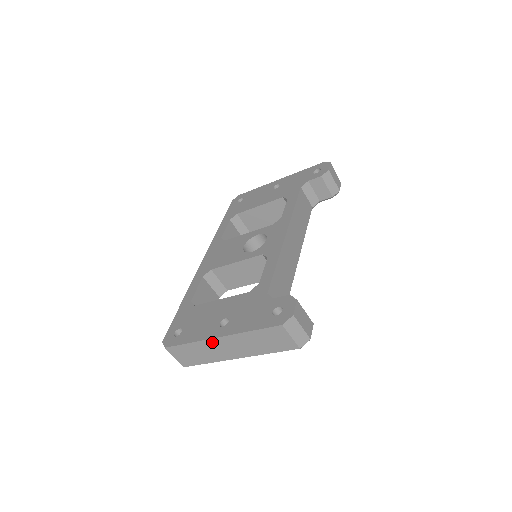
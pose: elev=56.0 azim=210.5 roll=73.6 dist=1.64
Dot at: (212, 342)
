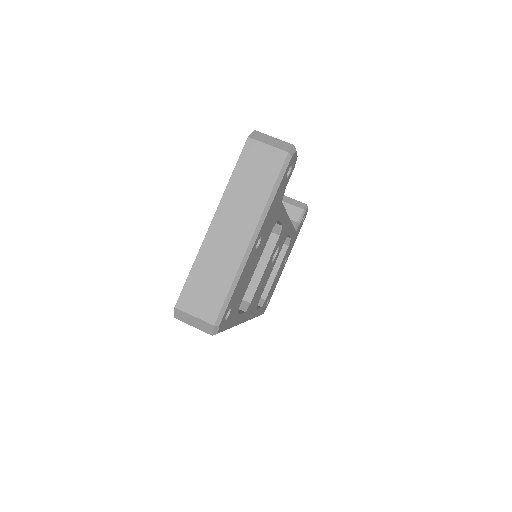
Dot at: (211, 238)
